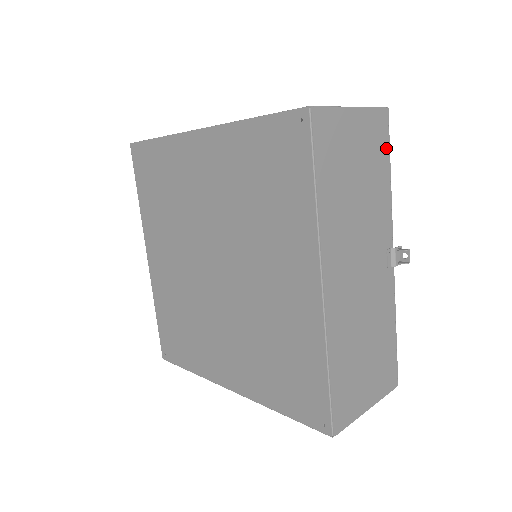
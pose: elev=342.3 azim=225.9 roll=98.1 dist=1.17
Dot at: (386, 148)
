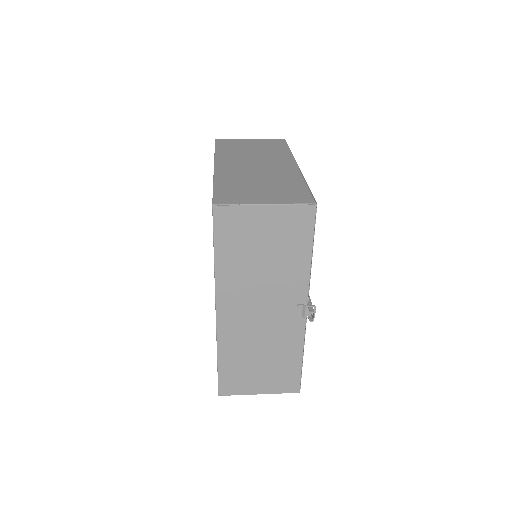
Dot at: (309, 234)
